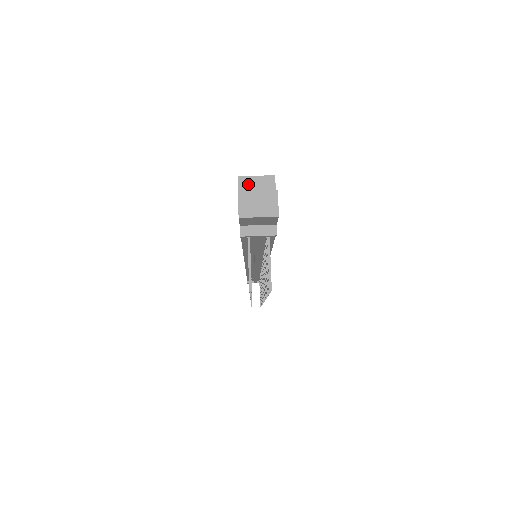
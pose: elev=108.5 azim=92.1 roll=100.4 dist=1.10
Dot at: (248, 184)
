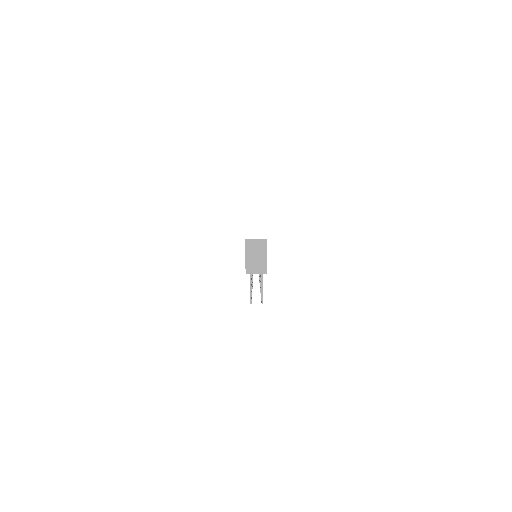
Dot at: (251, 244)
